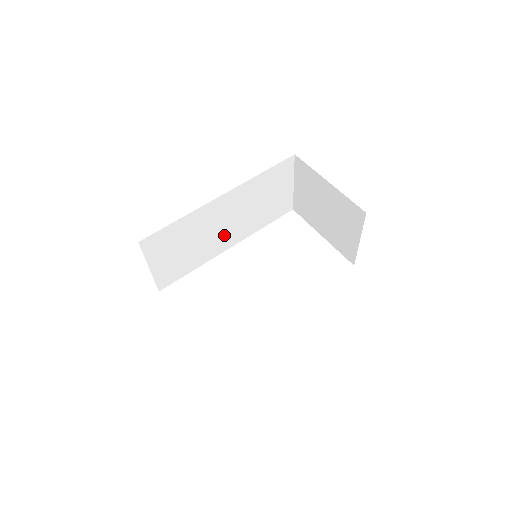
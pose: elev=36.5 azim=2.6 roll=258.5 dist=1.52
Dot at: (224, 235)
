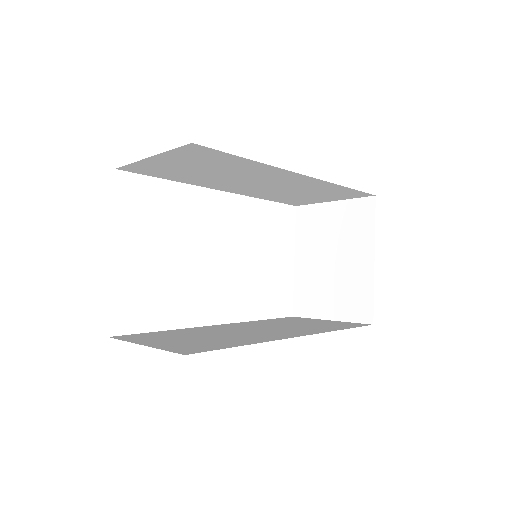
Dot at: (240, 185)
